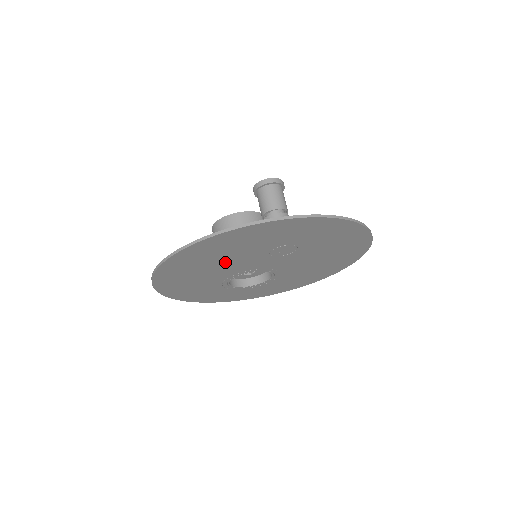
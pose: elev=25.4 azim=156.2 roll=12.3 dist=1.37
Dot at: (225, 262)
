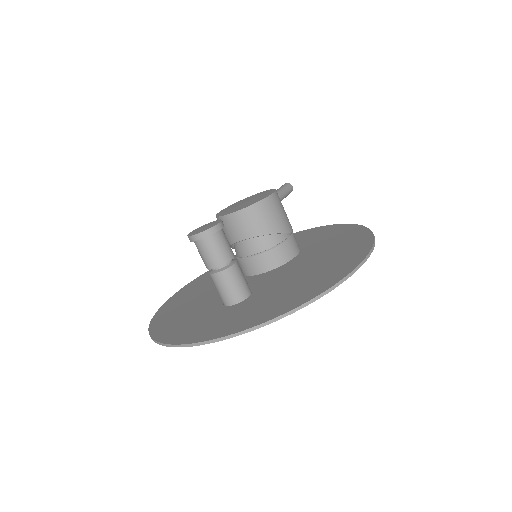
Dot at: occluded
